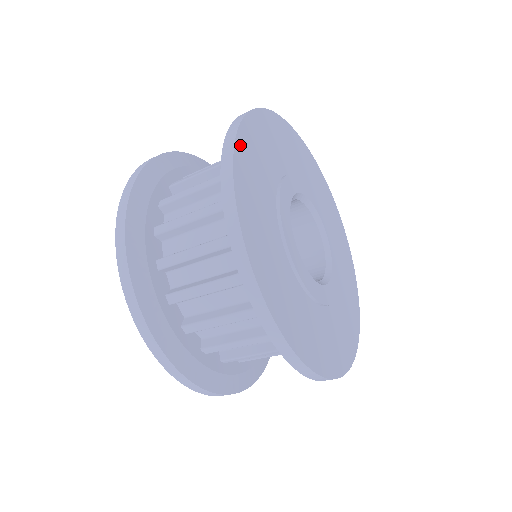
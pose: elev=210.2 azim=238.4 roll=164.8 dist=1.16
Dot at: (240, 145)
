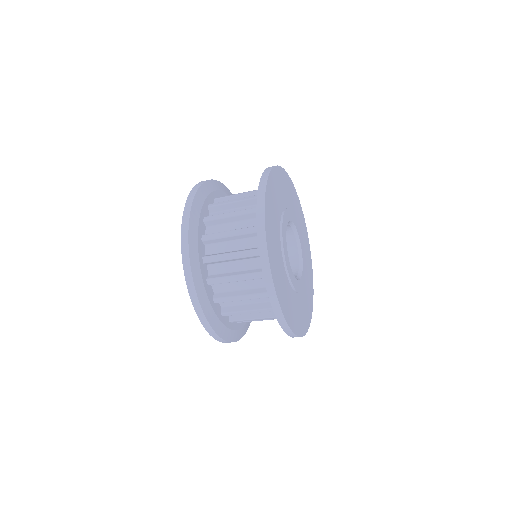
Dot at: (267, 197)
